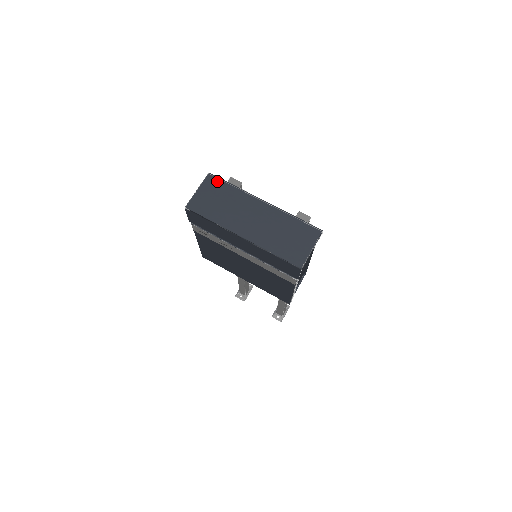
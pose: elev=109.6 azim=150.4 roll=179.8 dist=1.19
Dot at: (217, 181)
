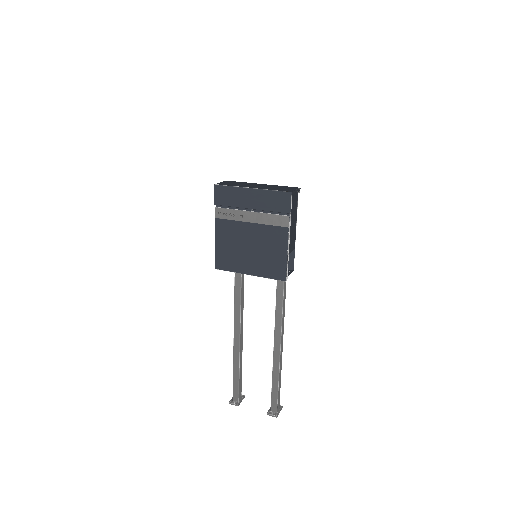
Dot at: (232, 181)
